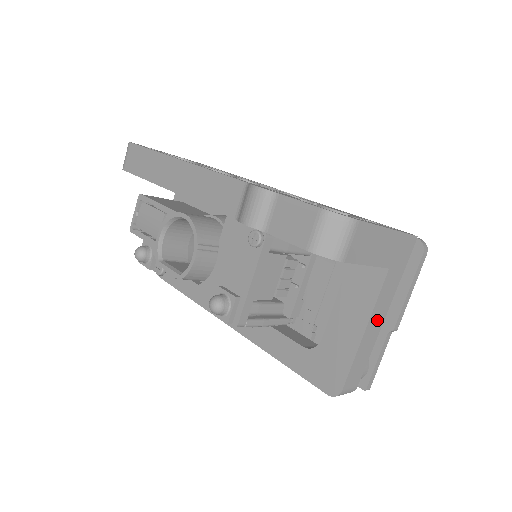
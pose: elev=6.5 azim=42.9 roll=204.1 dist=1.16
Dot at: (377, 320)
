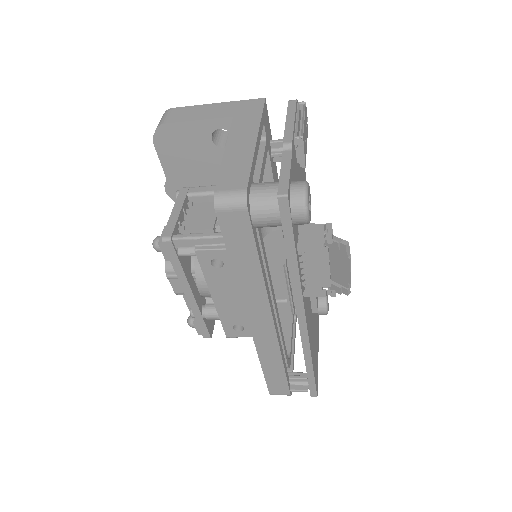
Dot at: (242, 142)
